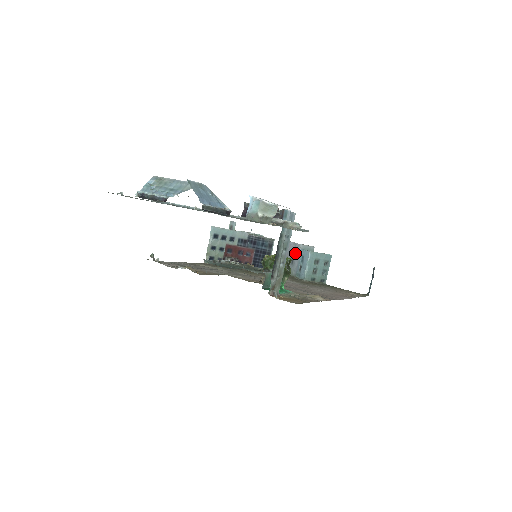
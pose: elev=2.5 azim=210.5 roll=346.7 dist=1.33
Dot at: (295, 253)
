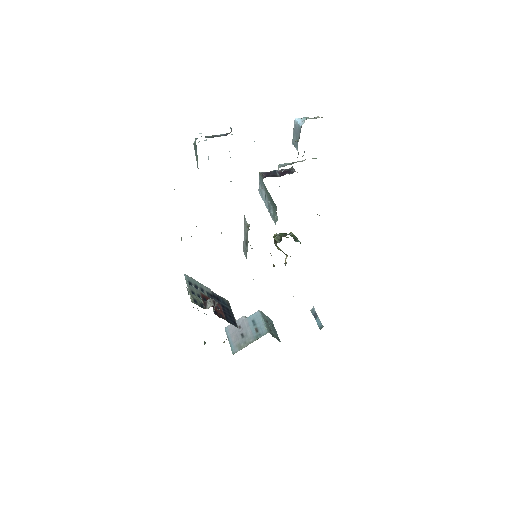
Dot at: (241, 327)
